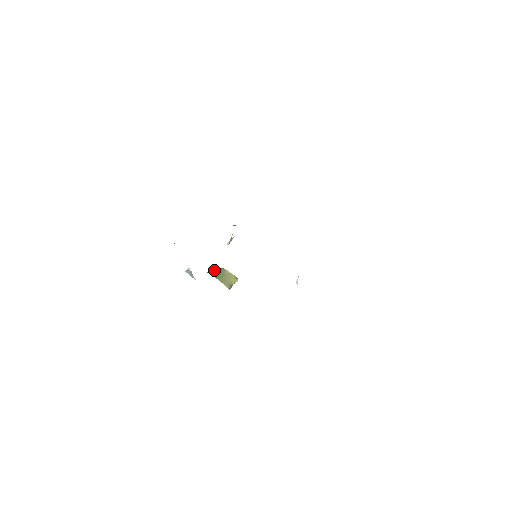
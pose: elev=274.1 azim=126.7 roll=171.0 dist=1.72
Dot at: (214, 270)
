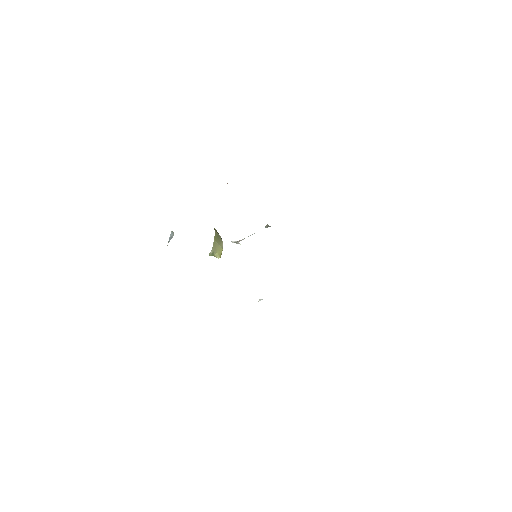
Dot at: occluded
